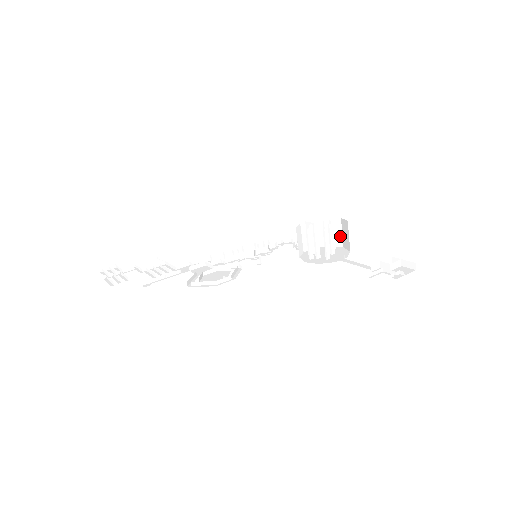
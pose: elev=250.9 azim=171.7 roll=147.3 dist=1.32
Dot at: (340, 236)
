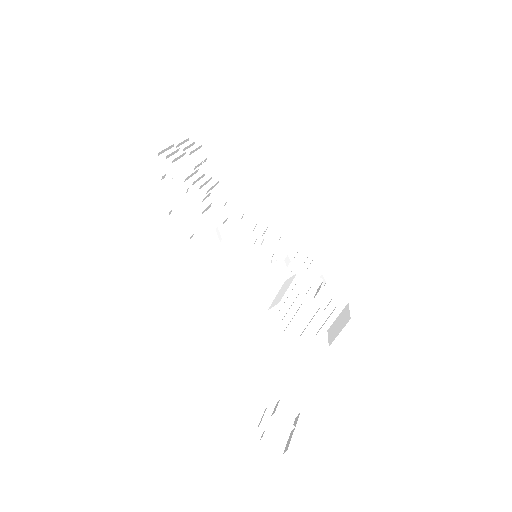
Dot at: (336, 333)
